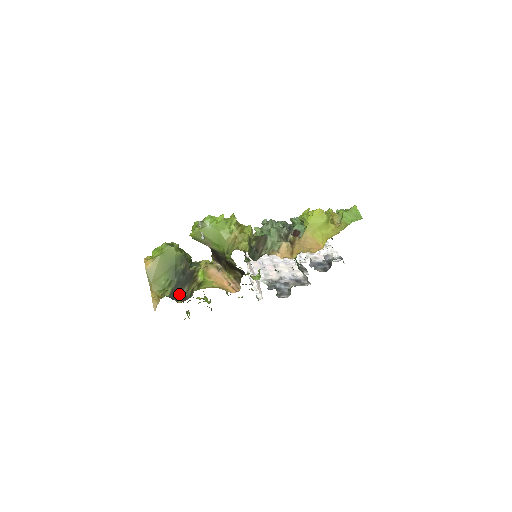
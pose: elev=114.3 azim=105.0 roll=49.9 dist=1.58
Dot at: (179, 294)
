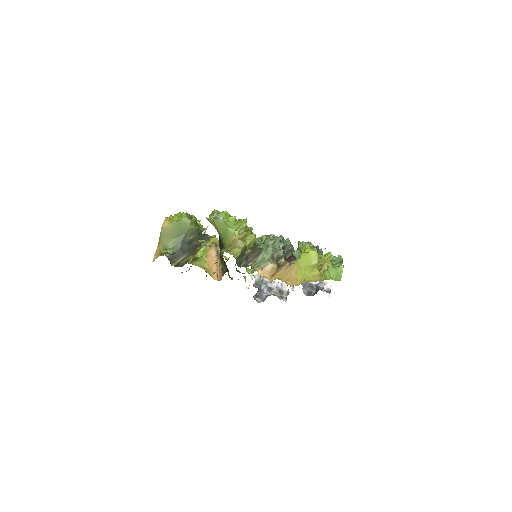
Dot at: (177, 258)
